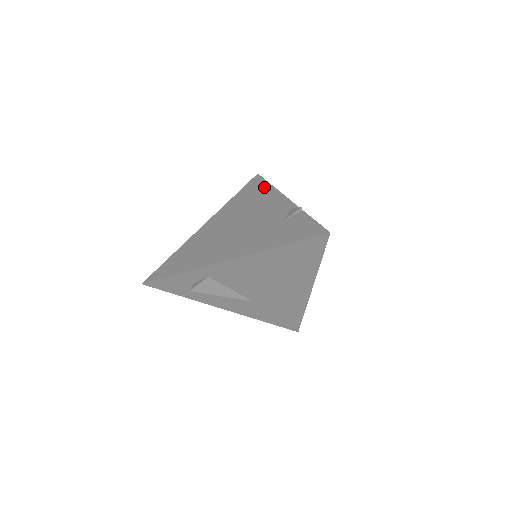
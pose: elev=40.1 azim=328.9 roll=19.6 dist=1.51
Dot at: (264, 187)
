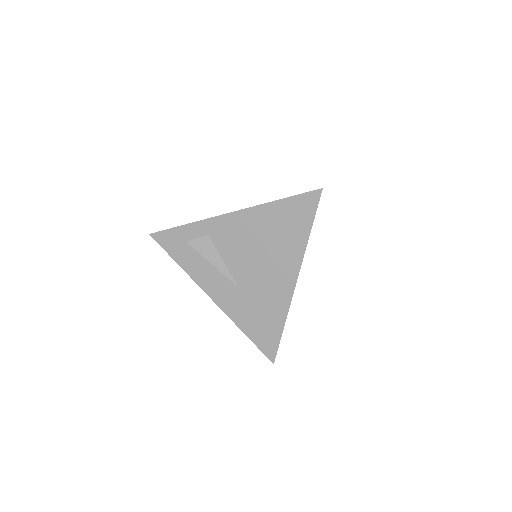
Dot at: occluded
